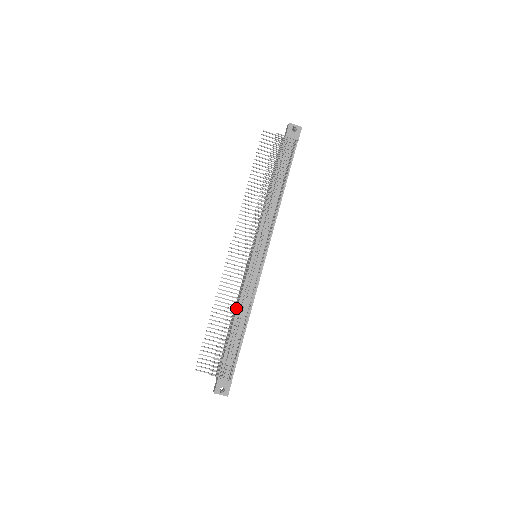
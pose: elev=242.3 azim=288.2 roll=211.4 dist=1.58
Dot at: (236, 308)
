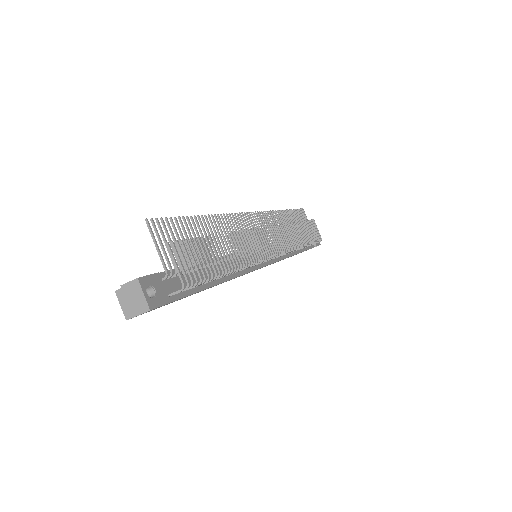
Dot at: occluded
